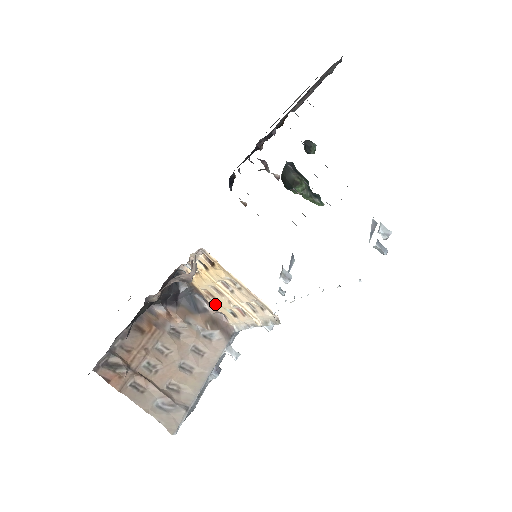
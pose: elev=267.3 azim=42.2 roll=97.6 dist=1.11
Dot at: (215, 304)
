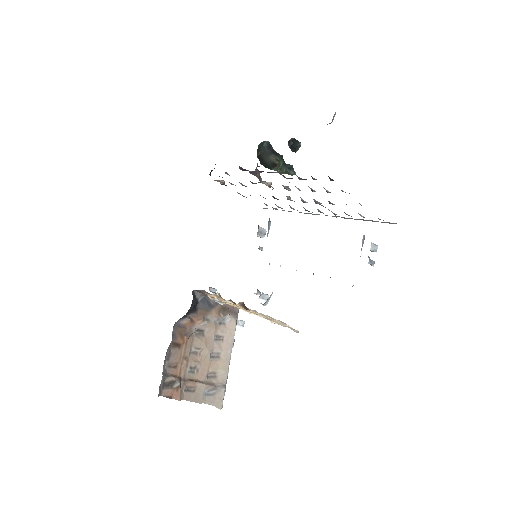
Dot at: occluded
